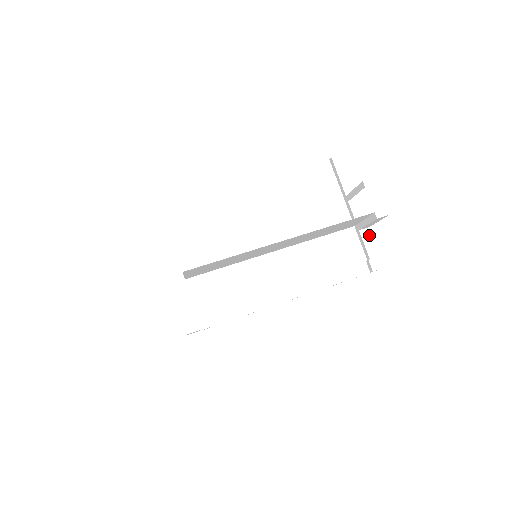
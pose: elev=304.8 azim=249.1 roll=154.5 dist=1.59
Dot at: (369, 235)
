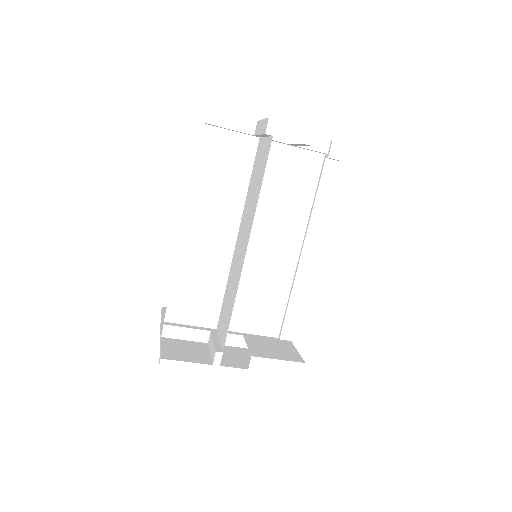
Dot at: (306, 138)
